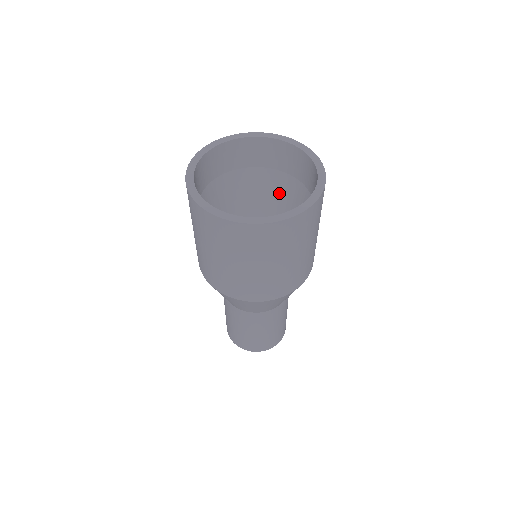
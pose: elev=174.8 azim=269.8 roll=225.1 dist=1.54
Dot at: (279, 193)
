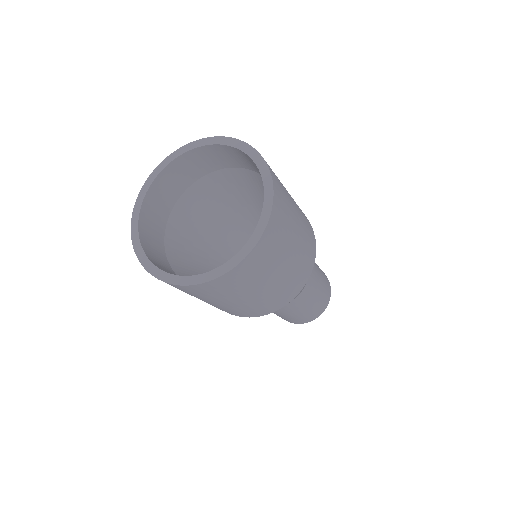
Dot at: occluded
